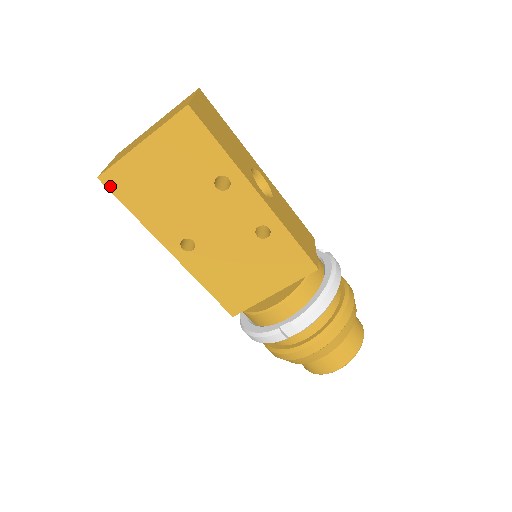
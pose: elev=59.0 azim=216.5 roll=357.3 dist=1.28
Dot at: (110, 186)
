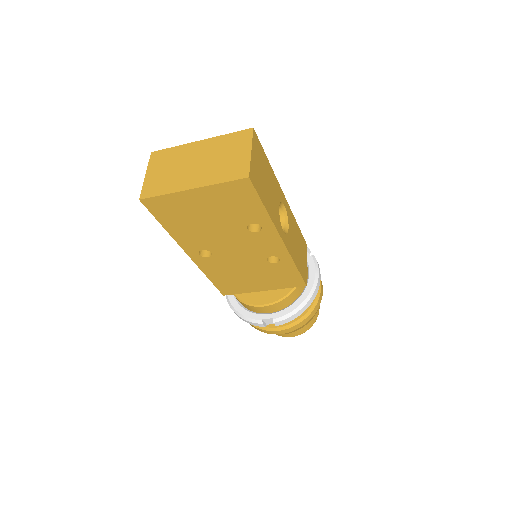
Dot at: (150, 207)
